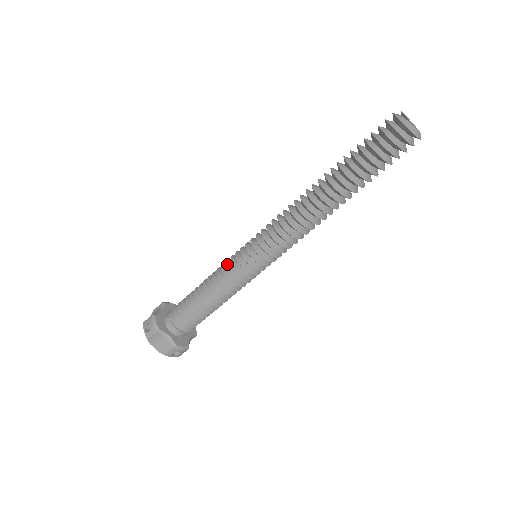
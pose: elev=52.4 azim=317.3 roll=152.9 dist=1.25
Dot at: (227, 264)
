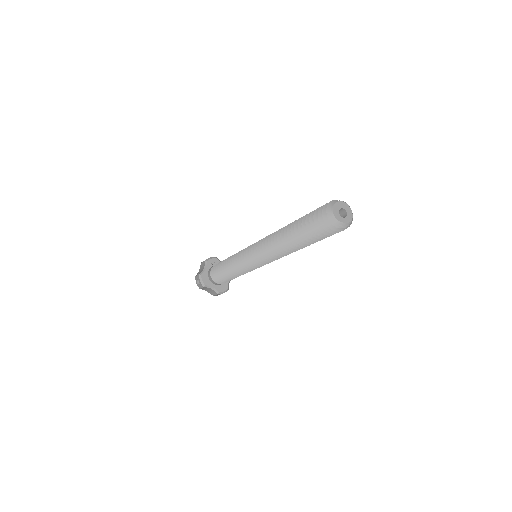
Dot at: (237, 259)
